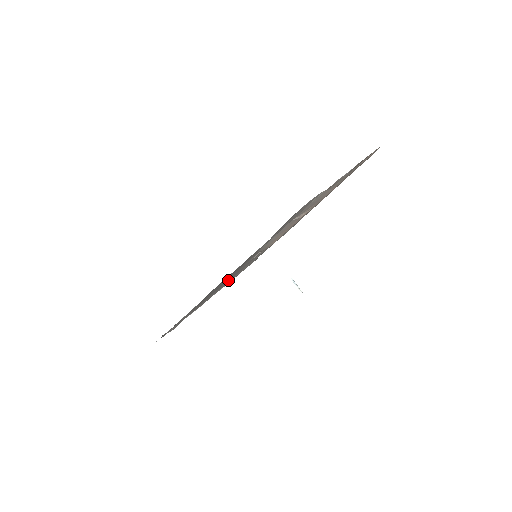
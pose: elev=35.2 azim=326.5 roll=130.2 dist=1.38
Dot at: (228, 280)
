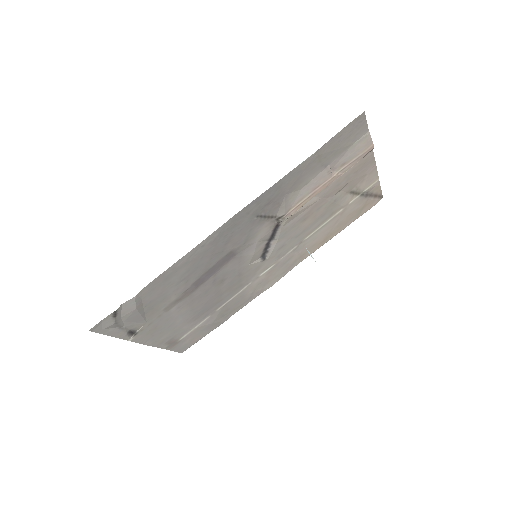
Dot at: (210, 290)
